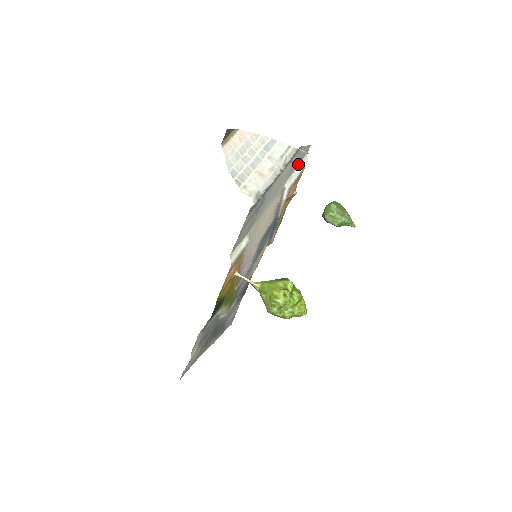
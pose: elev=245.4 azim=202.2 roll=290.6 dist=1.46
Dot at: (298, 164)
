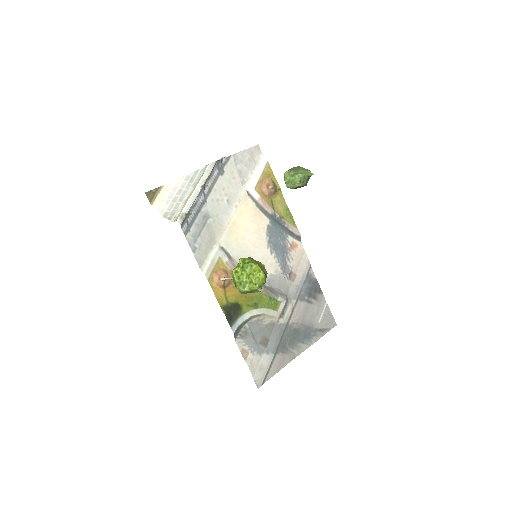
Dot at: (253, 166)
